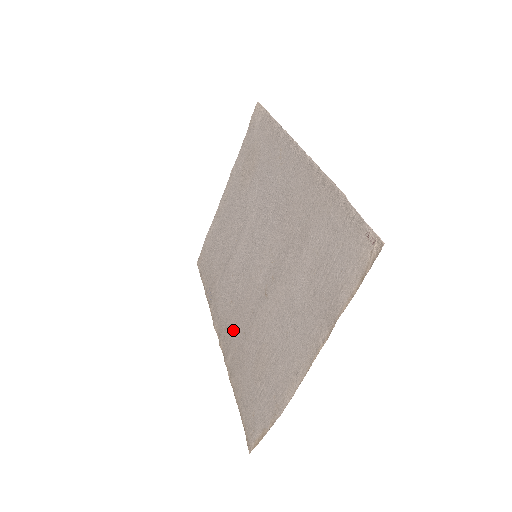
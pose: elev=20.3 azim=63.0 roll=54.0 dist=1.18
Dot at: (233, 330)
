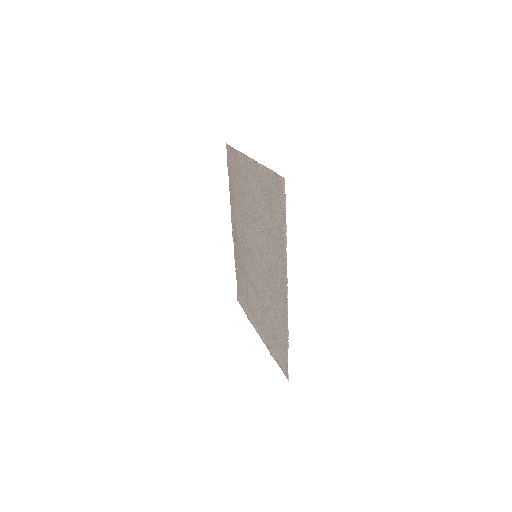
Dot at: (239, 249)
